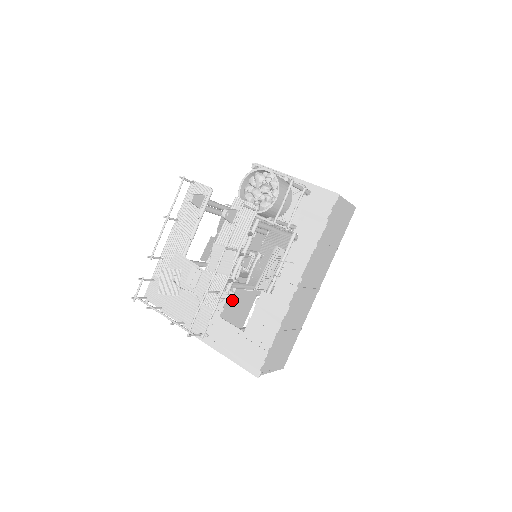
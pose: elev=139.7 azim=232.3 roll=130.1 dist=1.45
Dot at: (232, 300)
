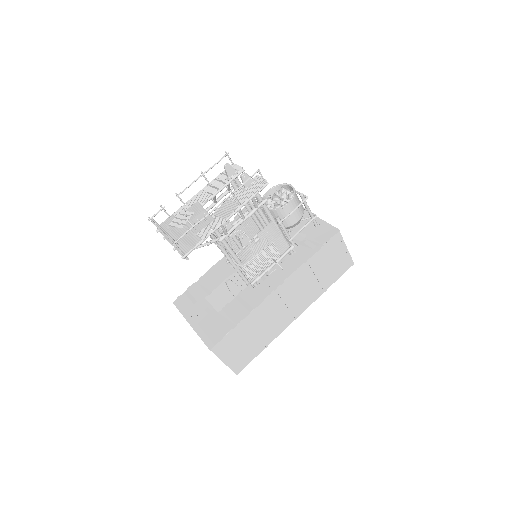
Dot at: (222, 293)
